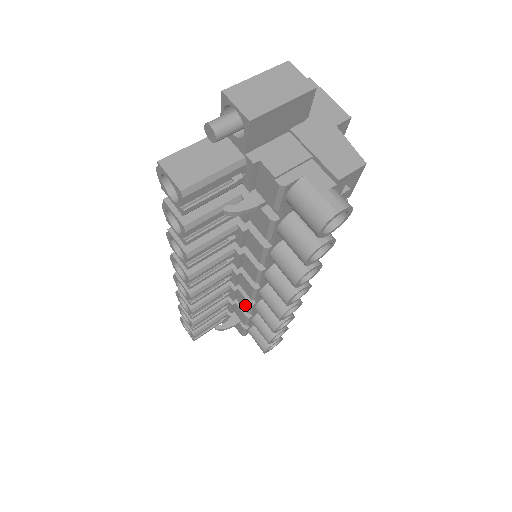
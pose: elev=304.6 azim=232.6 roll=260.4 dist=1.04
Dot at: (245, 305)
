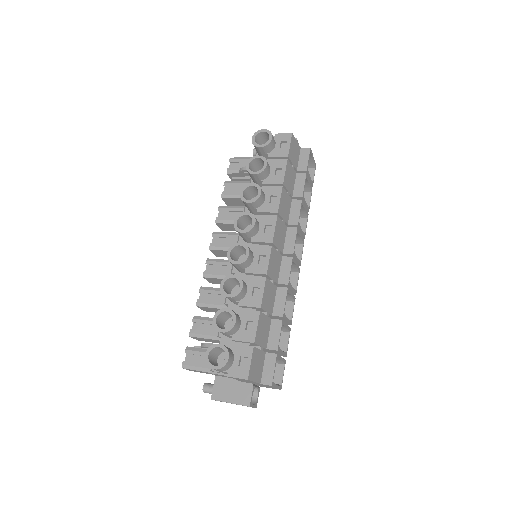
Dot at: occluded
